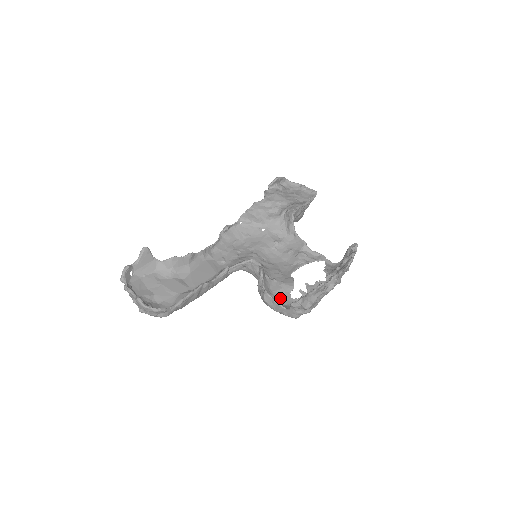
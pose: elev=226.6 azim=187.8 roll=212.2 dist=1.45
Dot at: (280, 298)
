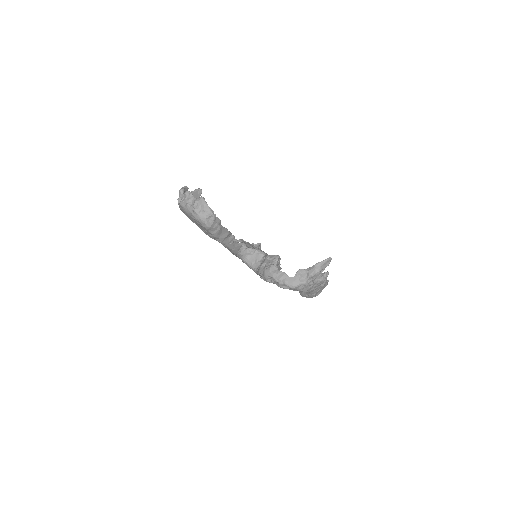
Dot at: occluded
